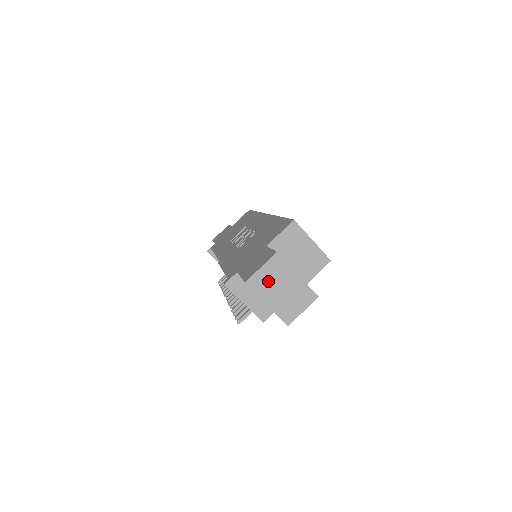
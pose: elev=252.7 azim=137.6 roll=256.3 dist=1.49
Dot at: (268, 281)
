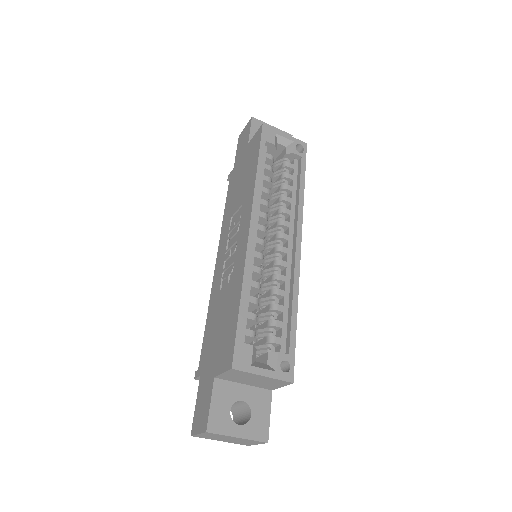
Dot at: (211, 437)
